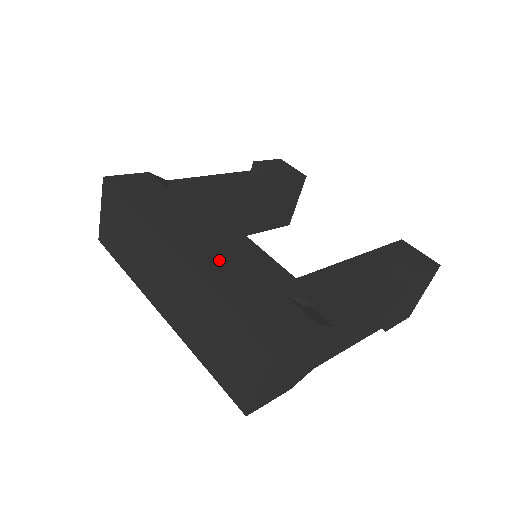
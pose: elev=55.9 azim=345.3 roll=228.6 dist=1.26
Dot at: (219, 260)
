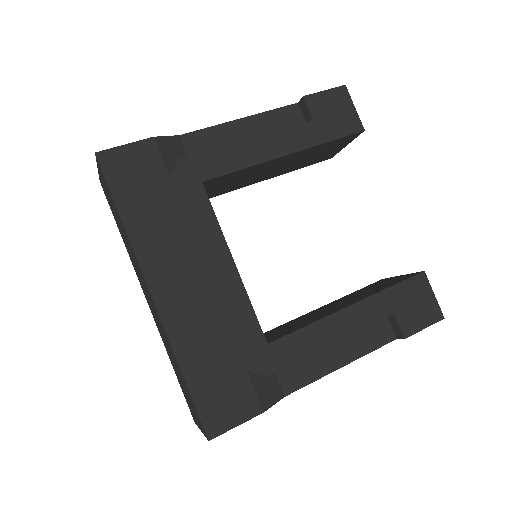
Dot at: (195, 316)
